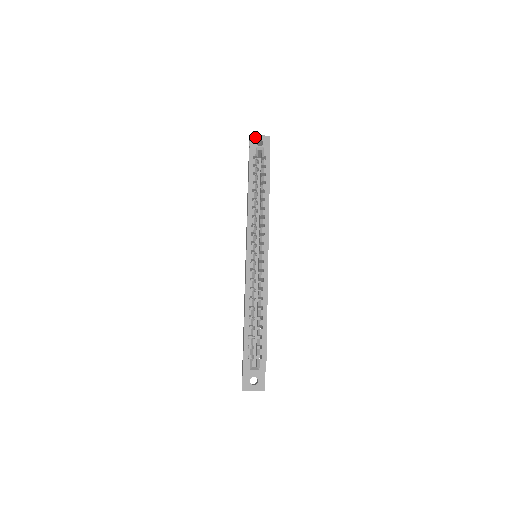
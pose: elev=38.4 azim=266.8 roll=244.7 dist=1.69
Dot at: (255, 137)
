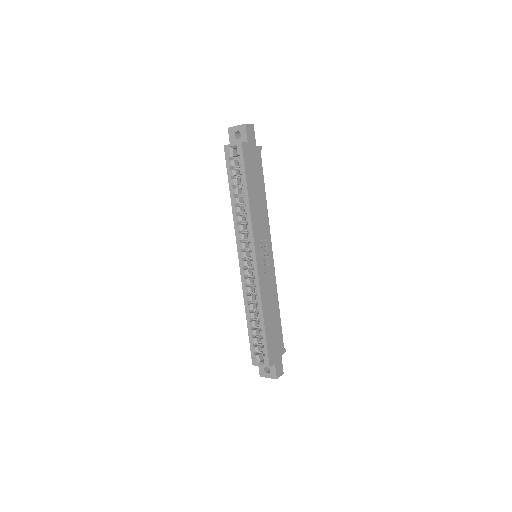
Dot at: (233, 129)
